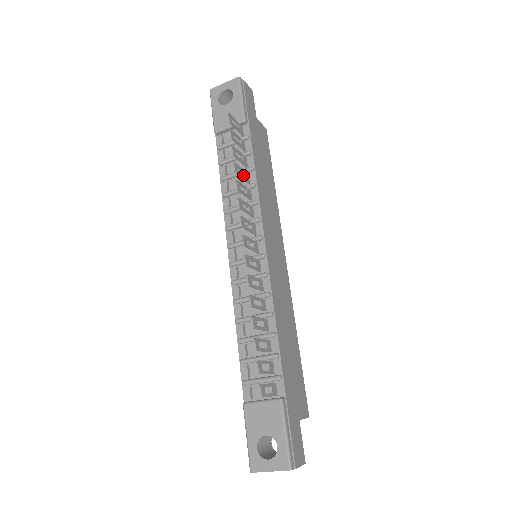
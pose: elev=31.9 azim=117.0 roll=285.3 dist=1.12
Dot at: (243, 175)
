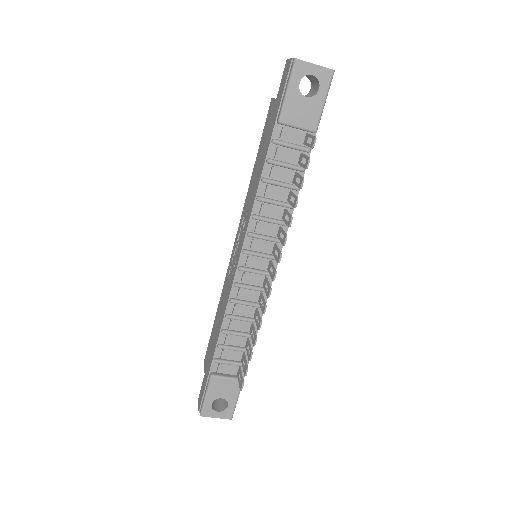
Dot at: (286, 188)
